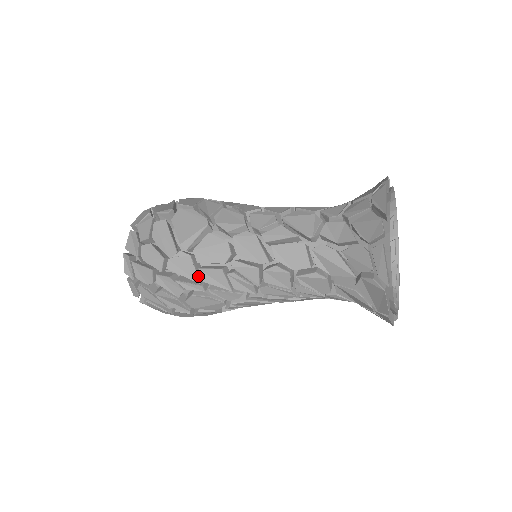
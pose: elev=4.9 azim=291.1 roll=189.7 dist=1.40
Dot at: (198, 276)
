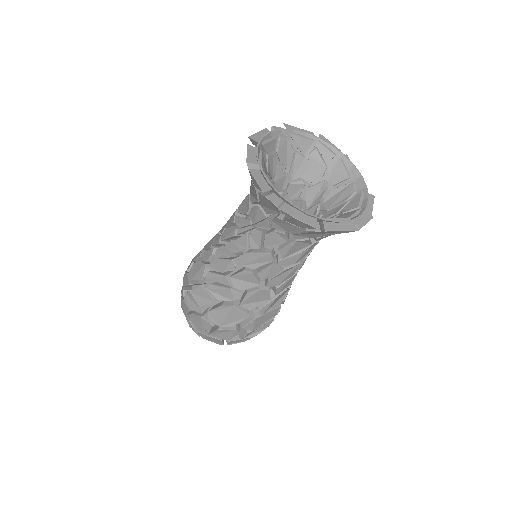
Dot at: occluded
